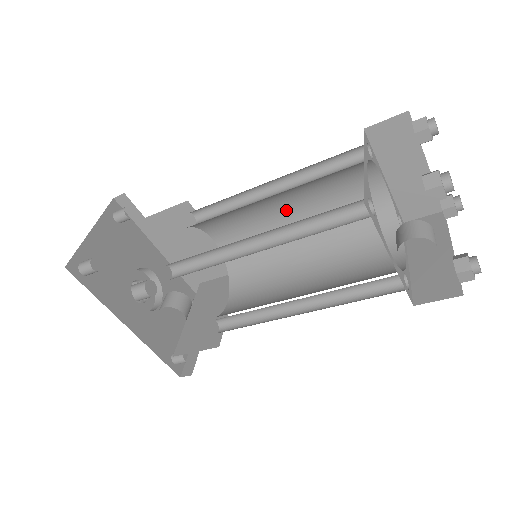
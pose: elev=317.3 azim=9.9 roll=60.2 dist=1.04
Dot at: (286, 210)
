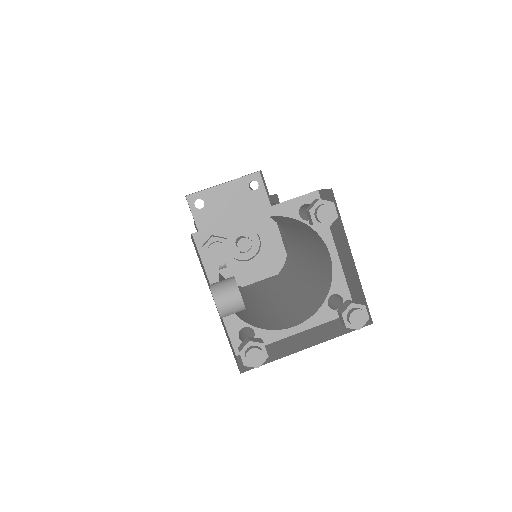
Dot at: (300, 237)
